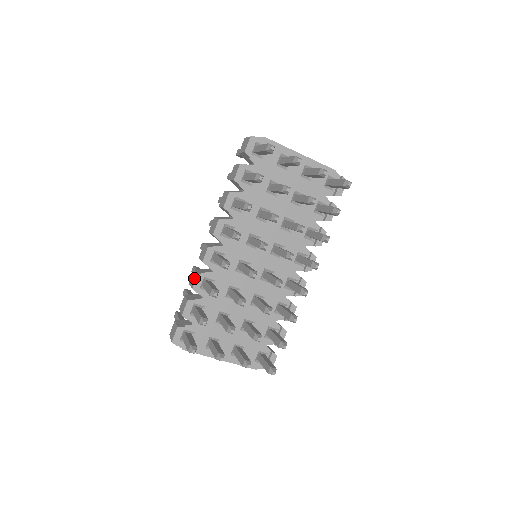
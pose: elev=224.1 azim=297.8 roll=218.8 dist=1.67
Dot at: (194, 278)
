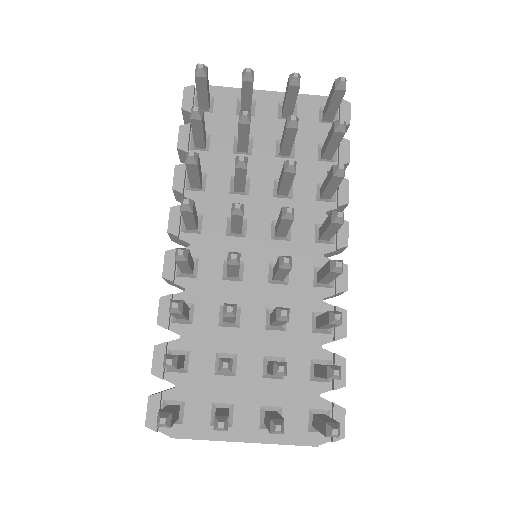
Dot at: occluded
